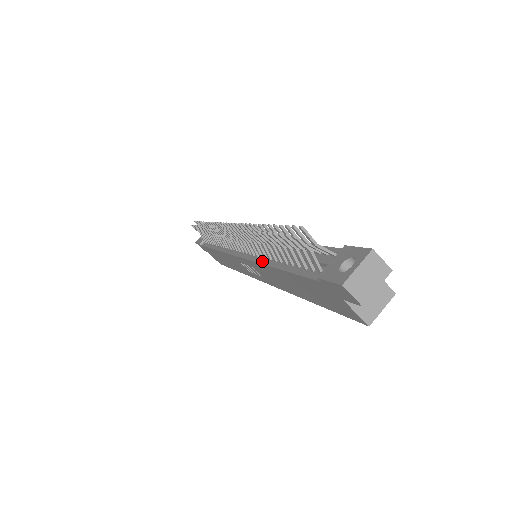
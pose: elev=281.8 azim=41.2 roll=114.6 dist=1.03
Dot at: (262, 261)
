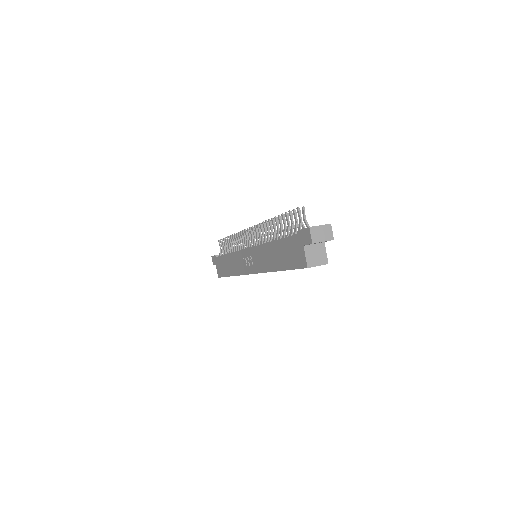
Dot at: (264, 243)
